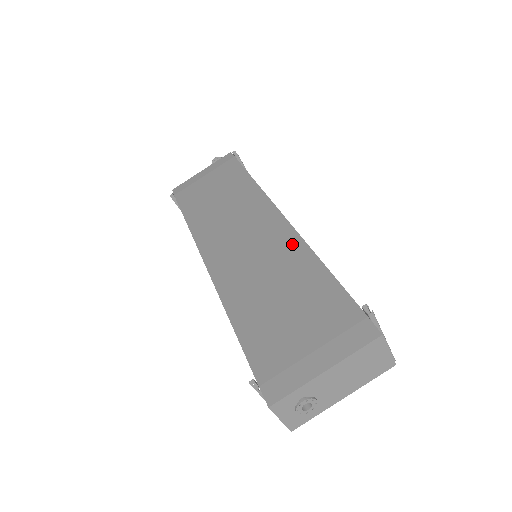
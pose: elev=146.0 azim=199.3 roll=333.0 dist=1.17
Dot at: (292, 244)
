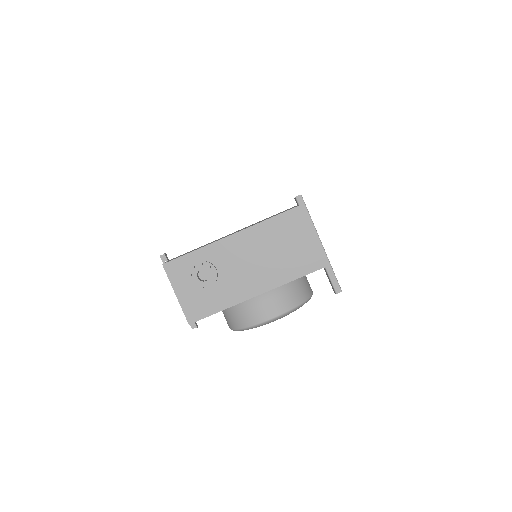
Dot at: occluded
